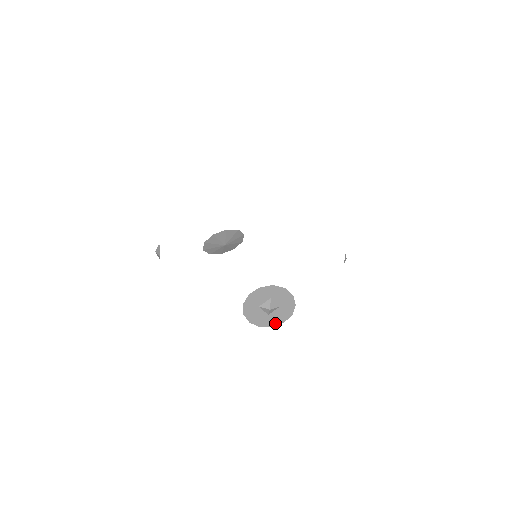
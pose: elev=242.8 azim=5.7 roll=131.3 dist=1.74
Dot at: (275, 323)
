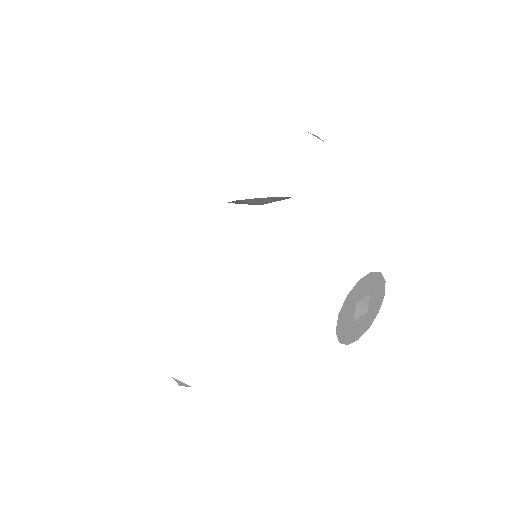
Dot at: occluded
